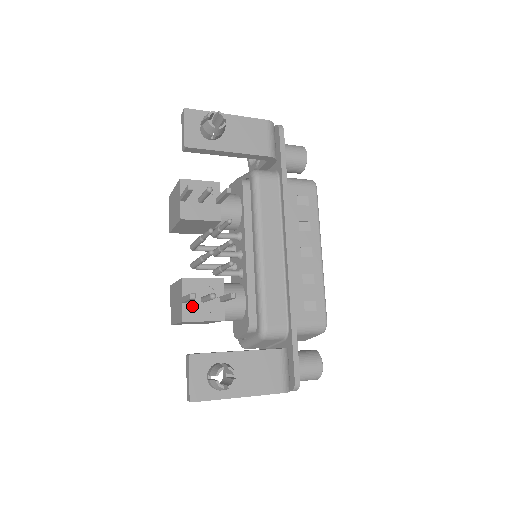
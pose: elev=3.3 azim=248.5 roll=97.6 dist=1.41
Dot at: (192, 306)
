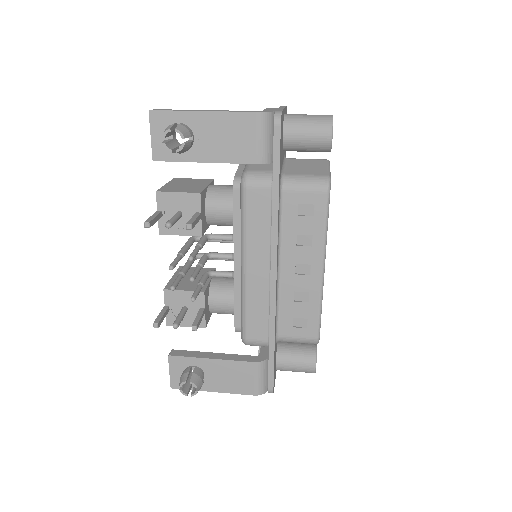
Dot at: (174, 313)
